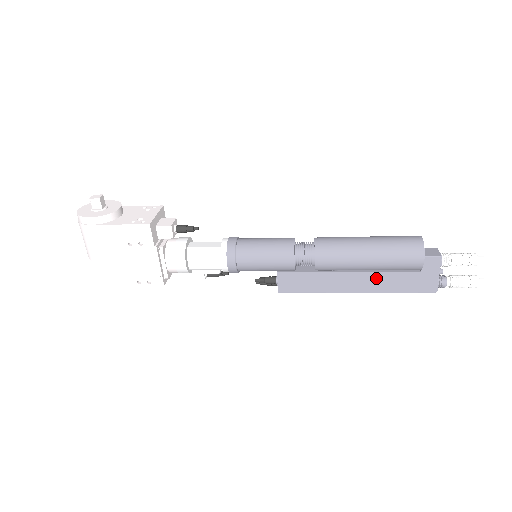
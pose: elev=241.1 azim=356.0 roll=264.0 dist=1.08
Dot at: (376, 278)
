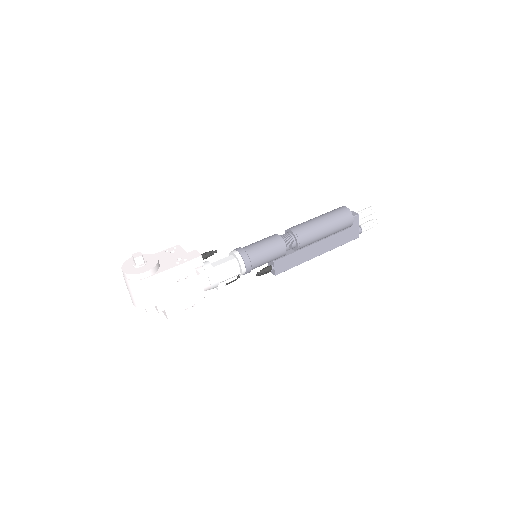
Dot at: (329, 241)
